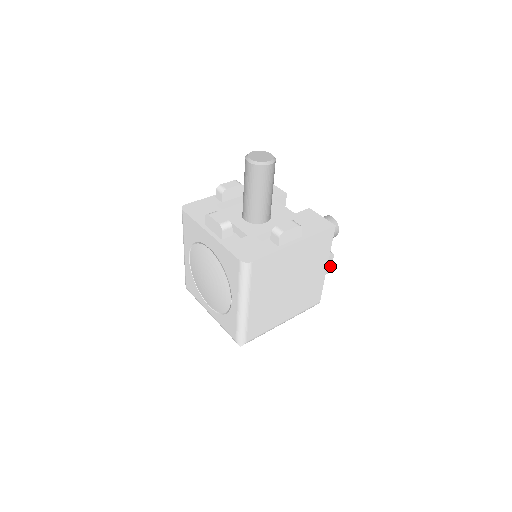
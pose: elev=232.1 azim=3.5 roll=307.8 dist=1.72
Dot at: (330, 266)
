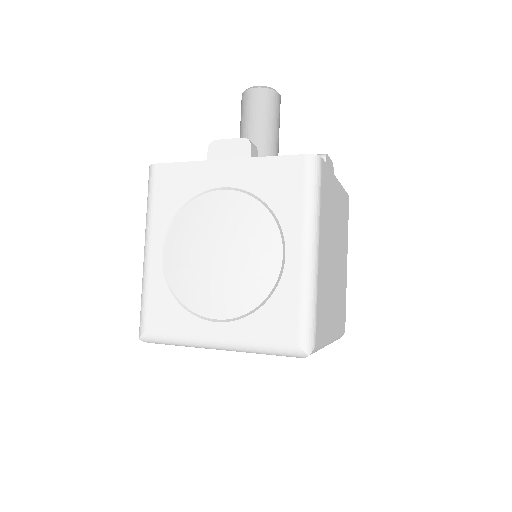
Dot at: occluded
